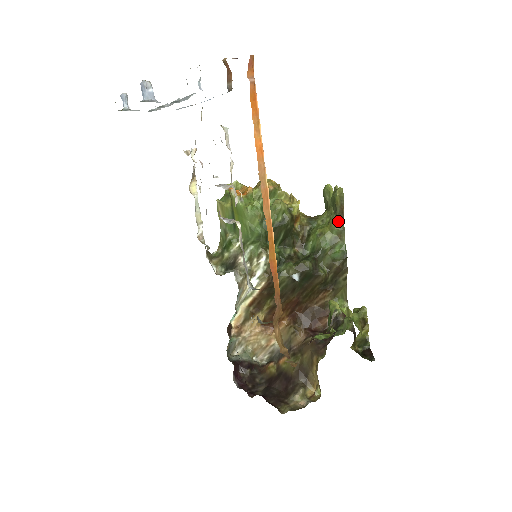
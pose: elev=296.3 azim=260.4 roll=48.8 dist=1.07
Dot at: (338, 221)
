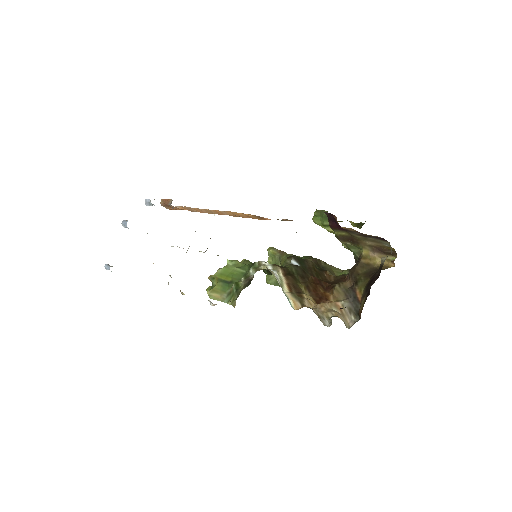
Dot at: (285, 256)
